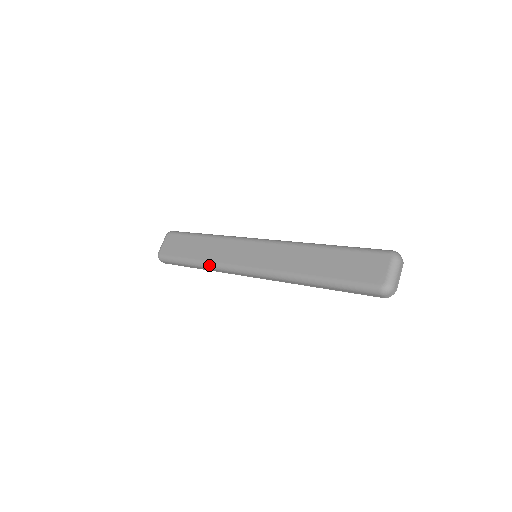
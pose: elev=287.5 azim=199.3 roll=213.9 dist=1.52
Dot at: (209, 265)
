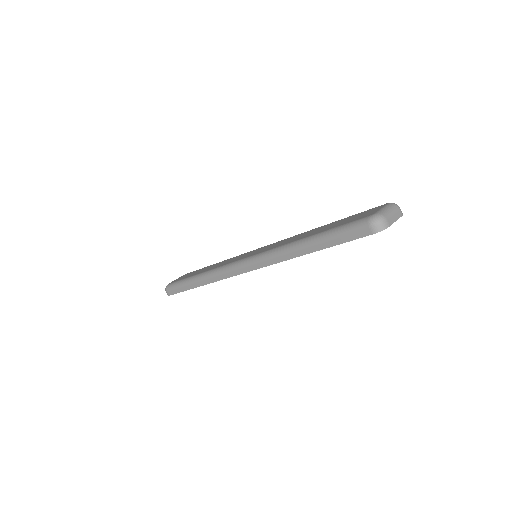
Dot at: (208, 273)
